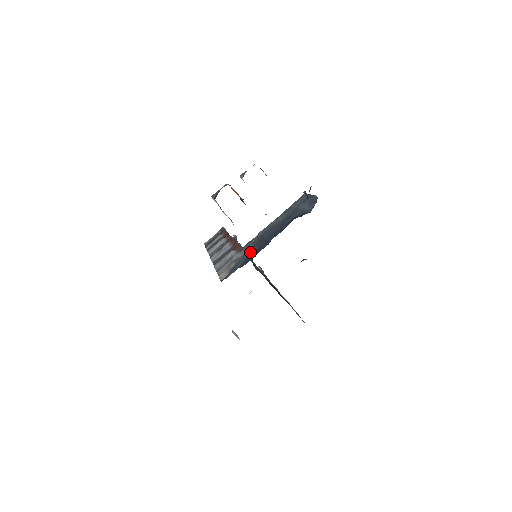
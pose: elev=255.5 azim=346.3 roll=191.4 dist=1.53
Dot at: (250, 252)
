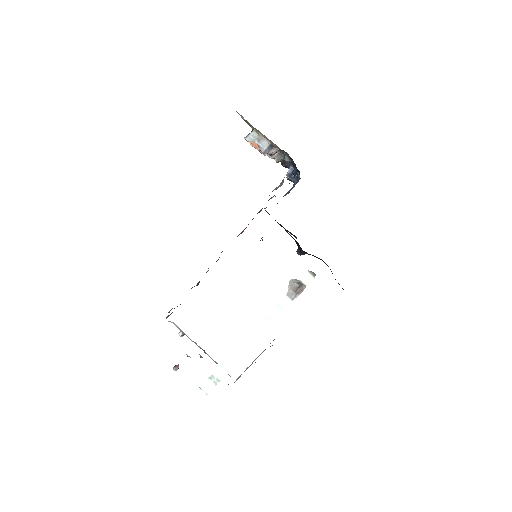
Dot at: occluded
